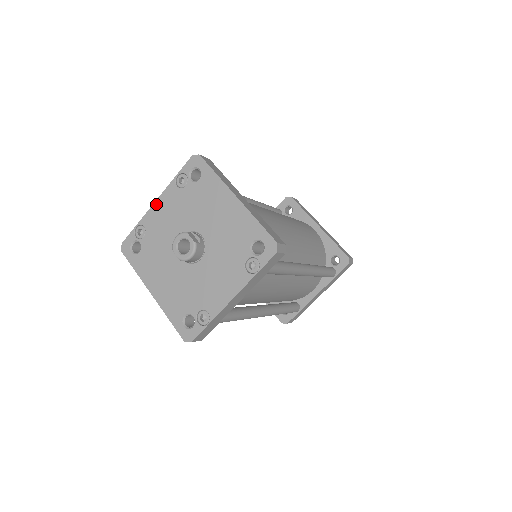
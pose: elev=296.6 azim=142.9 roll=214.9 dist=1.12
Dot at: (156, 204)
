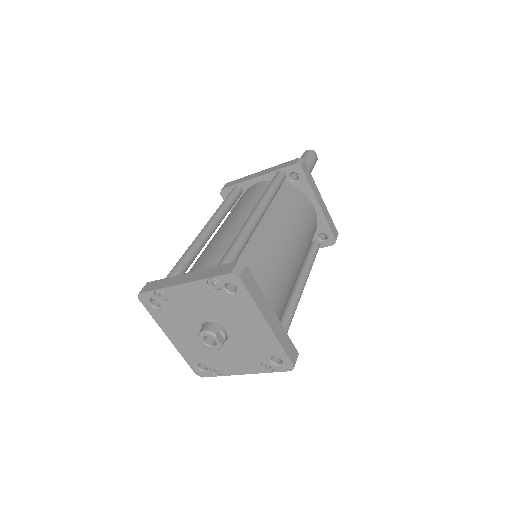
Dot at: (182, 287)
